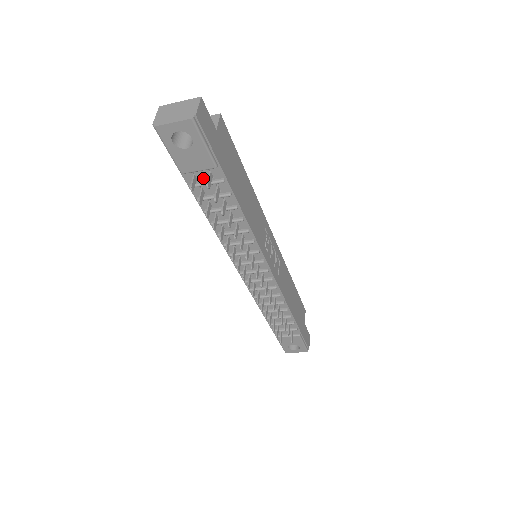
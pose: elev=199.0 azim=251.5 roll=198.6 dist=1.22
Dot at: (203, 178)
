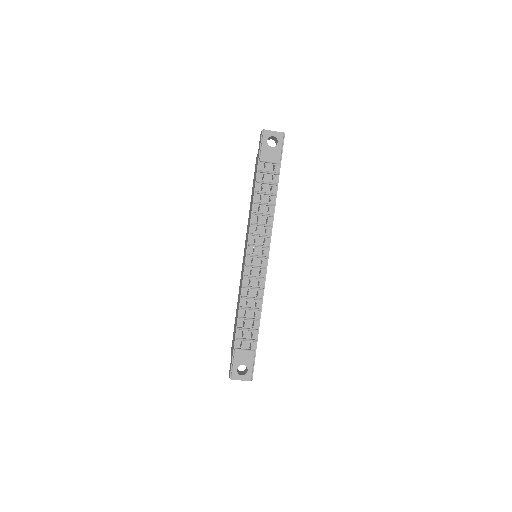
Dot at: (268, 169)
